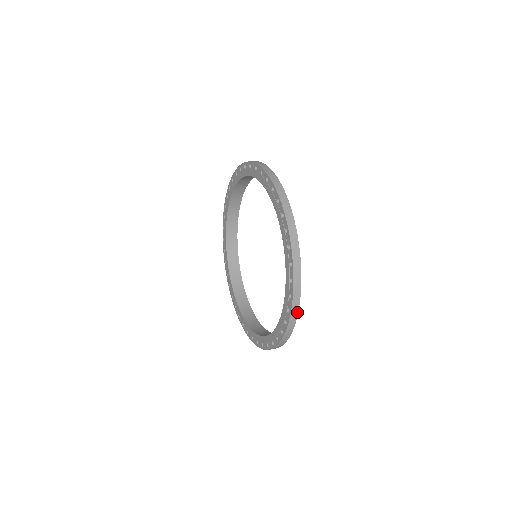
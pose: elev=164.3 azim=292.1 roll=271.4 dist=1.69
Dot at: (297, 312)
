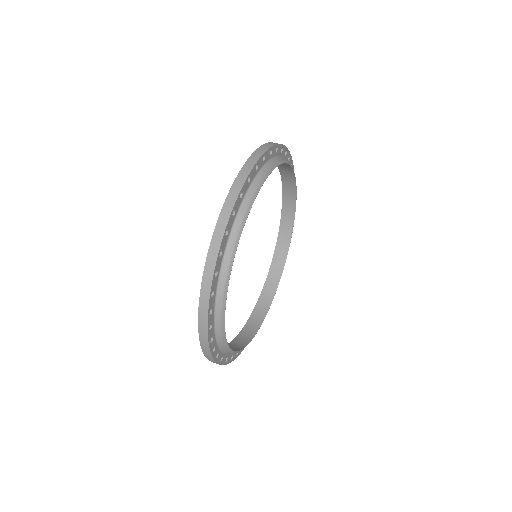
Dot at: (235, 357)
